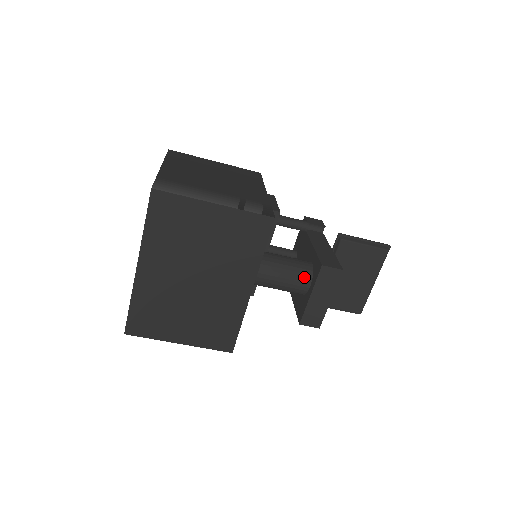
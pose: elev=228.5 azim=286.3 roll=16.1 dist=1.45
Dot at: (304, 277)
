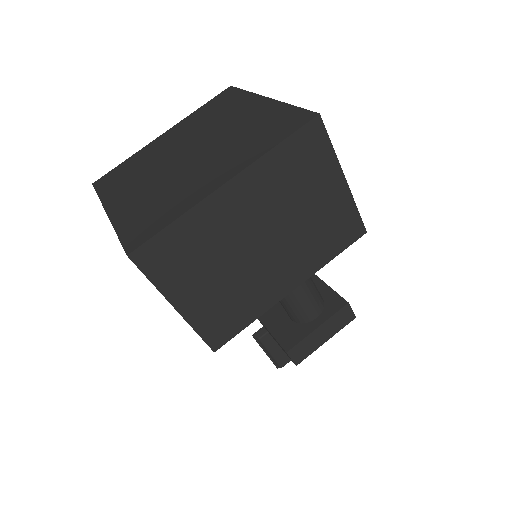
Dot at: (319, 305)
